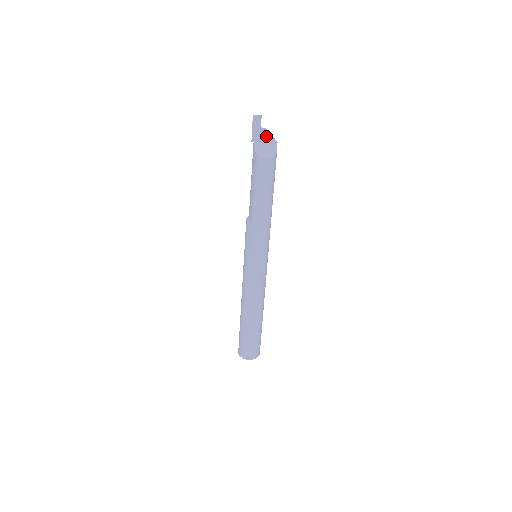
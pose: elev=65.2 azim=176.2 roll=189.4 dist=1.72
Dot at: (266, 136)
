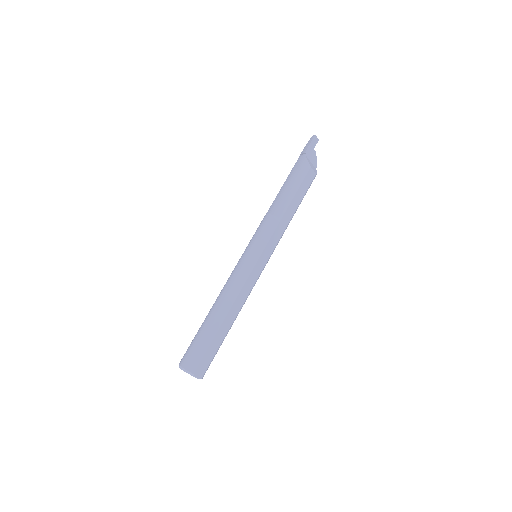
Dot at: (314, 157)
